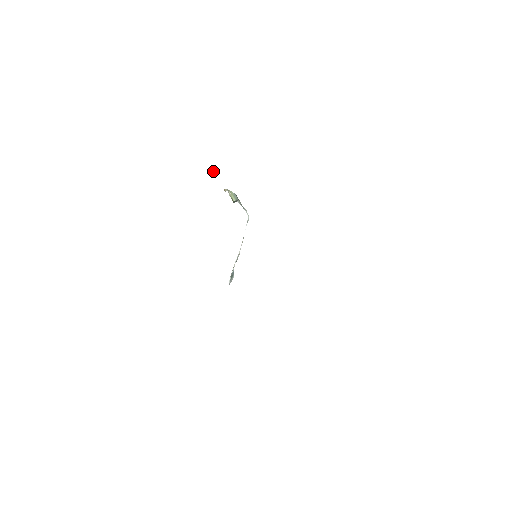
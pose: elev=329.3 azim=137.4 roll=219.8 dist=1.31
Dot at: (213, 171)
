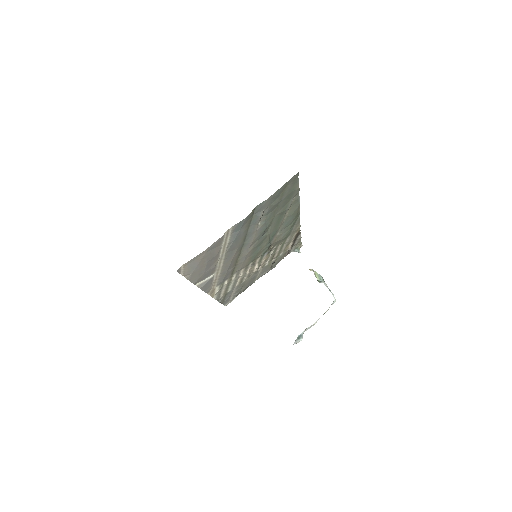
Dot at: (299, 251)
